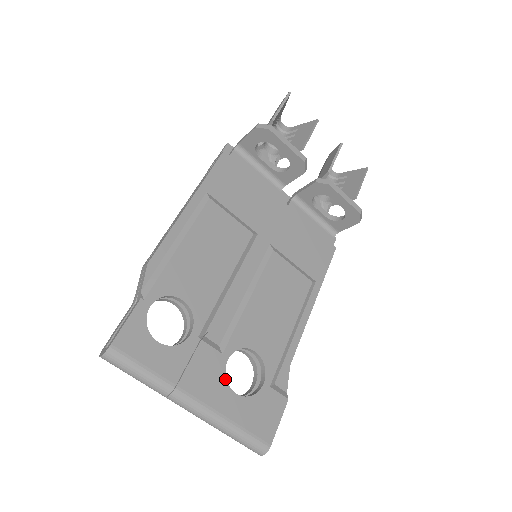
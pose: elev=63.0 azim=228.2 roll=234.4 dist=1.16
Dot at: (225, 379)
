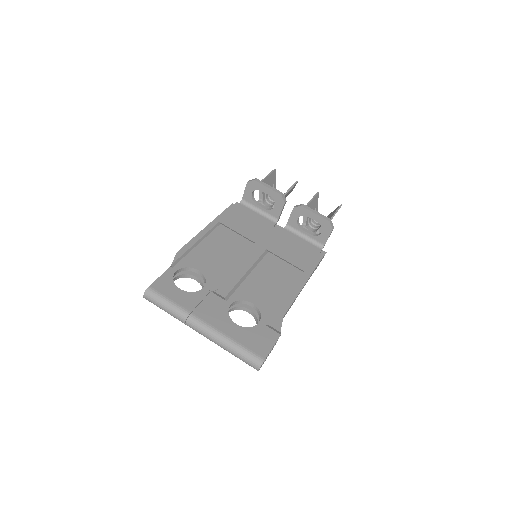
Dot at: (228, 315)
